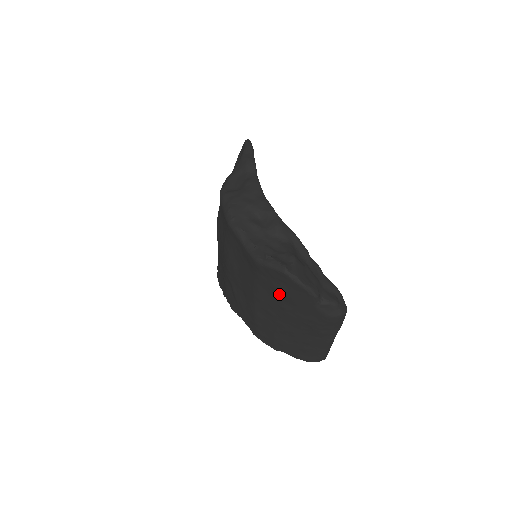
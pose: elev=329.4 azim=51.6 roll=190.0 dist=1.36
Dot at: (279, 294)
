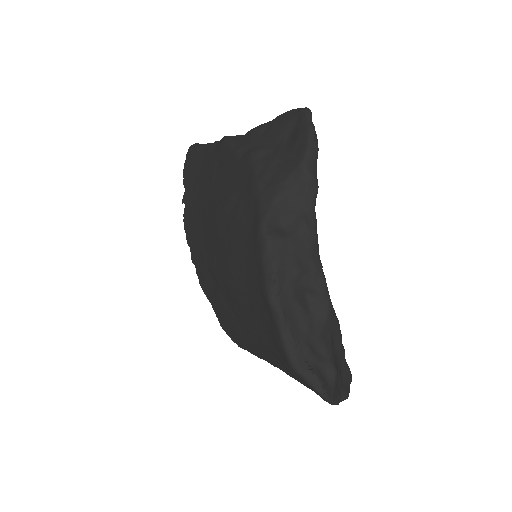
Dot at: (293, 375)
